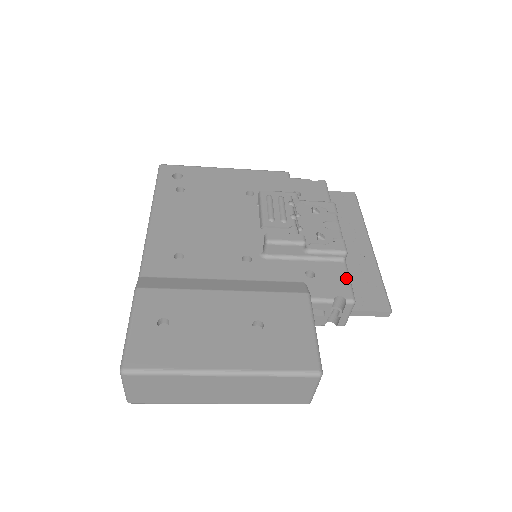
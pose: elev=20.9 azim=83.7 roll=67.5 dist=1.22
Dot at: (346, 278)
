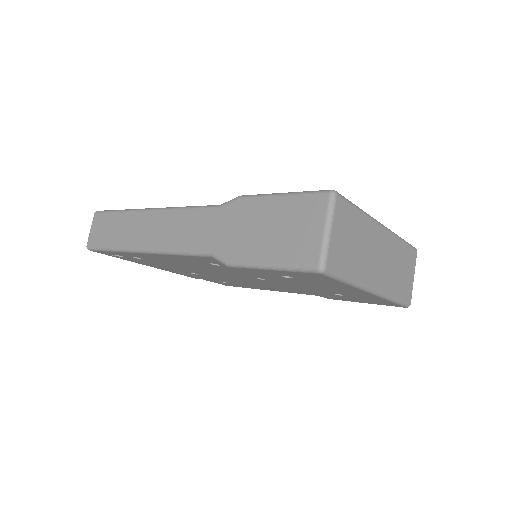
Dot at: occluded
